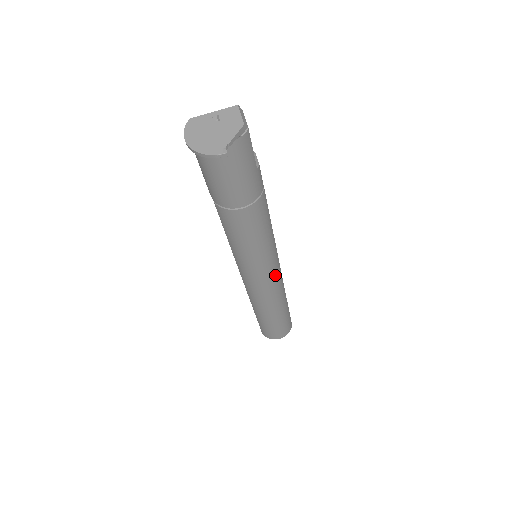
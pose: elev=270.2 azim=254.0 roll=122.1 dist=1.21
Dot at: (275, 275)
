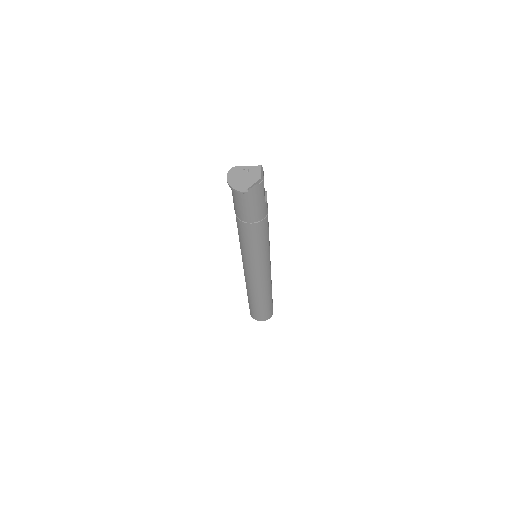
Dot at: (266, 272)
